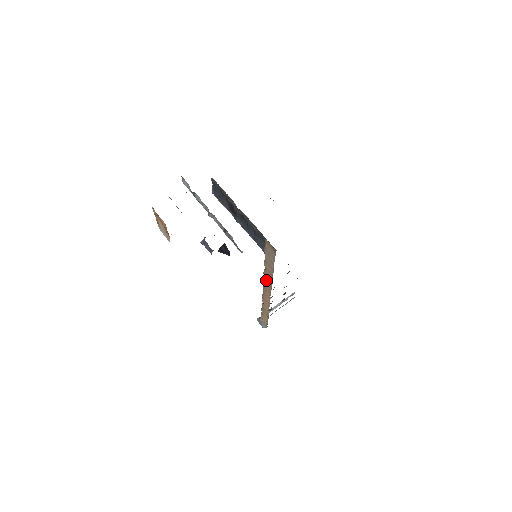
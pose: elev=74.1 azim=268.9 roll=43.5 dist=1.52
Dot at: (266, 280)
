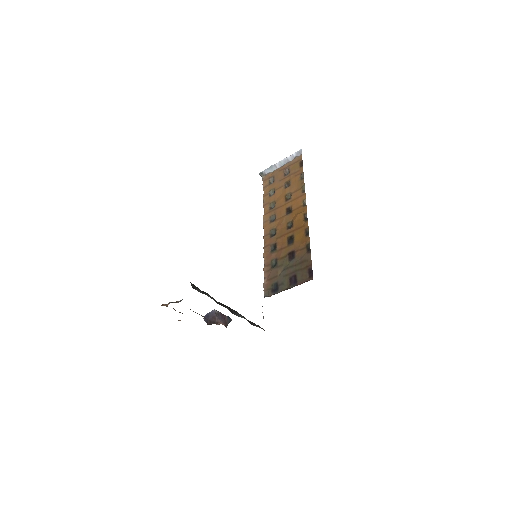
Dot at: occluded
